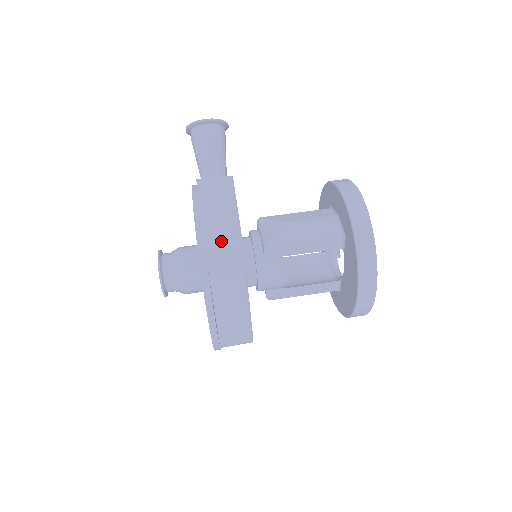
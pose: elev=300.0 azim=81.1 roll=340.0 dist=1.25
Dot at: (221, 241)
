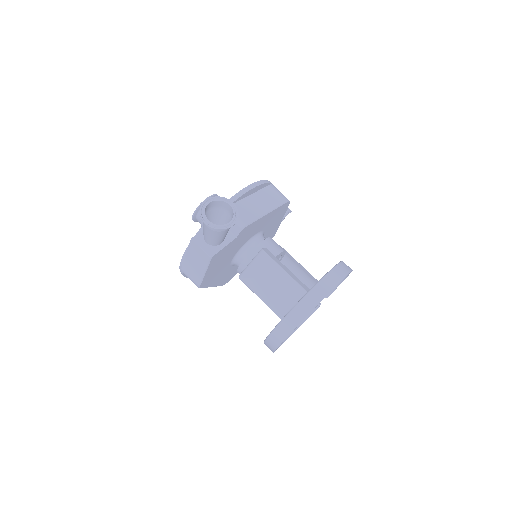
Dot at: (190, 274)
